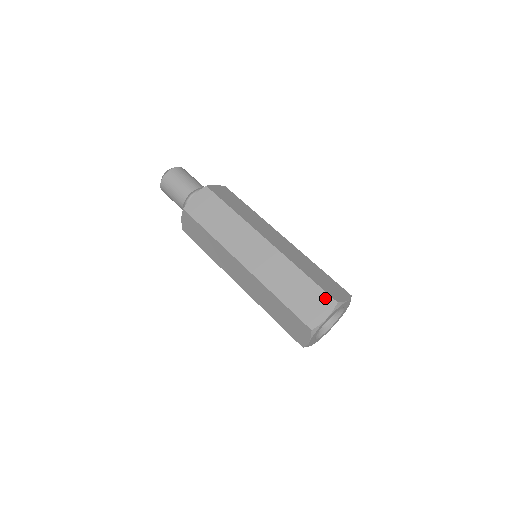
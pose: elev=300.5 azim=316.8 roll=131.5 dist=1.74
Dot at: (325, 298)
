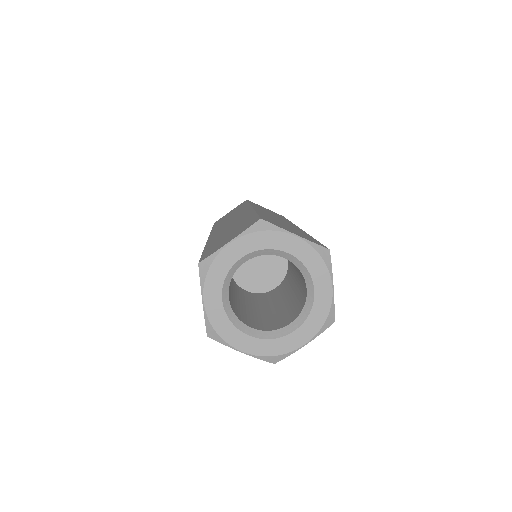
Dot at: (251, 222)
